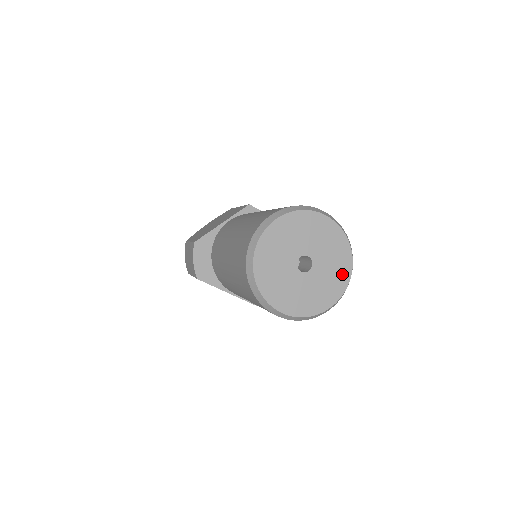
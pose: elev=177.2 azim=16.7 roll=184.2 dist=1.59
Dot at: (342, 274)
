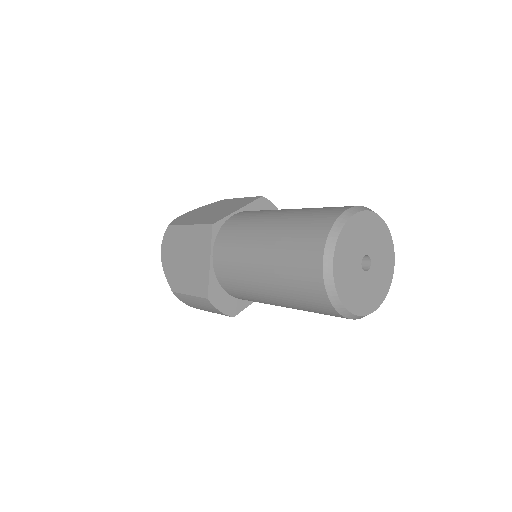
Dot at: (386, 238)
